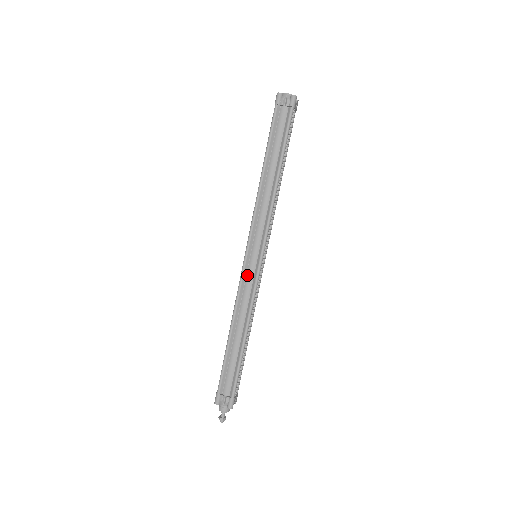
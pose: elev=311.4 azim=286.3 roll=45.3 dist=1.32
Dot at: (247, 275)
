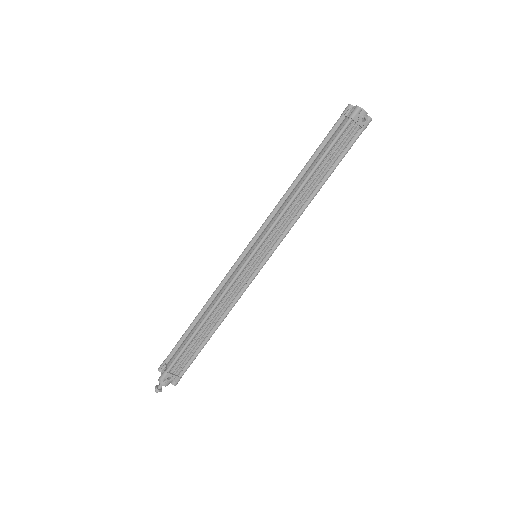
Dot at: (237, 267)
